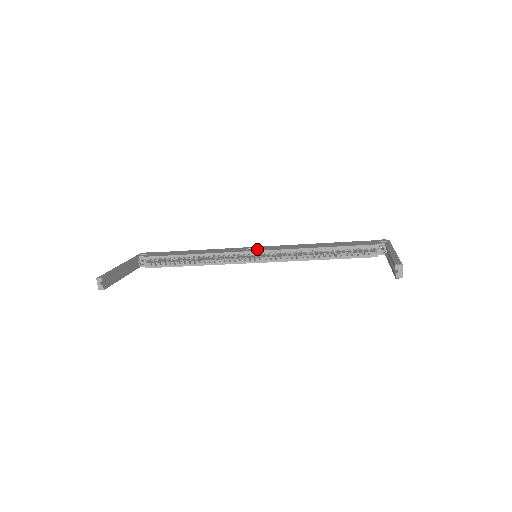
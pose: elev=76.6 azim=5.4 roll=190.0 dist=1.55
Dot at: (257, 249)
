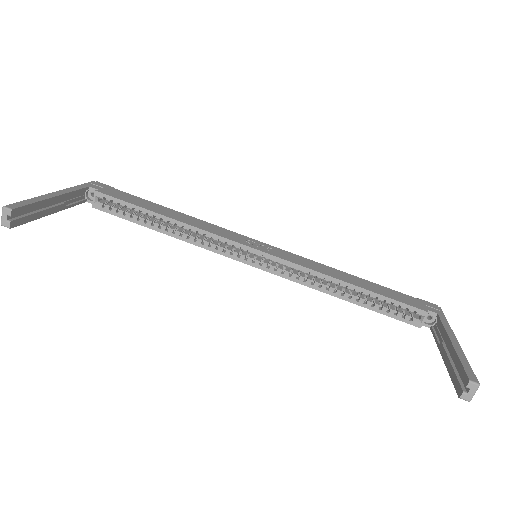
Dot at: (262, 248)
